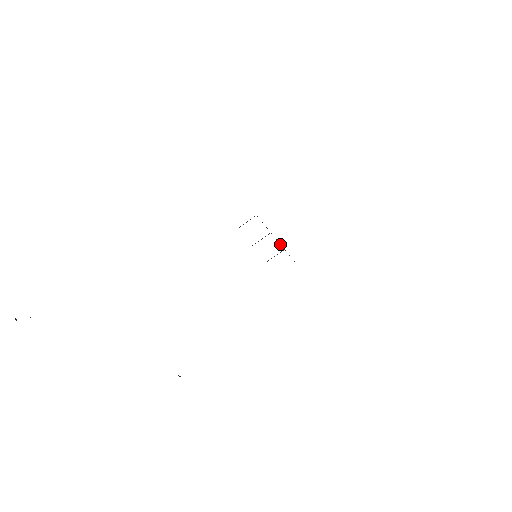
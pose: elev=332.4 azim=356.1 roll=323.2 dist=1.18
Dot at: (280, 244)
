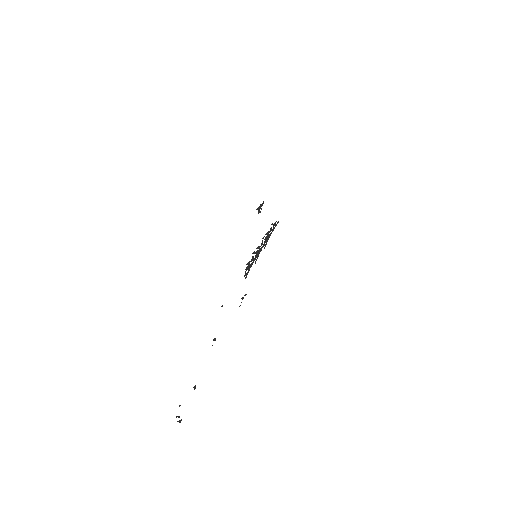
Dot at: (267, 239)
